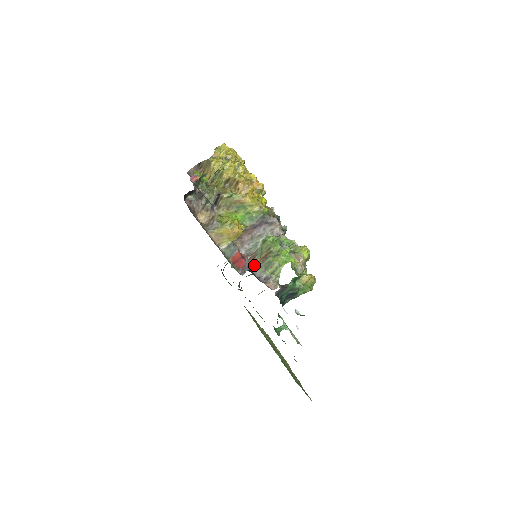
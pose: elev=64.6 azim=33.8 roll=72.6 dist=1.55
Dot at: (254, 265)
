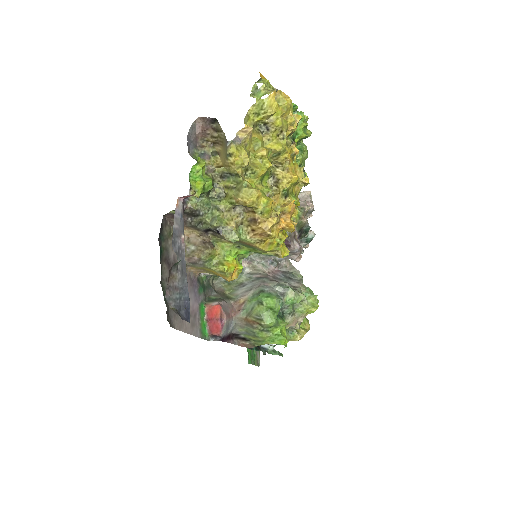
Dot at: (234, 323)
